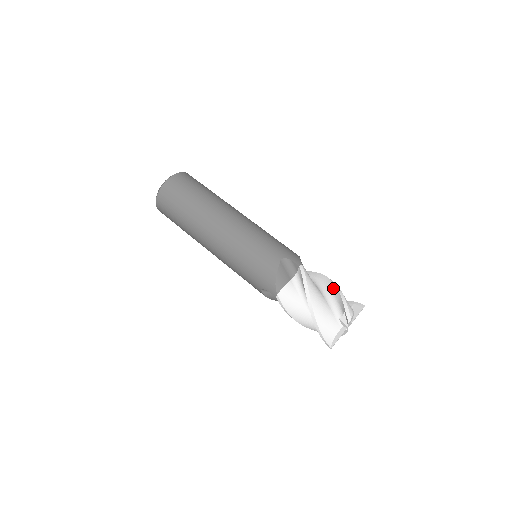
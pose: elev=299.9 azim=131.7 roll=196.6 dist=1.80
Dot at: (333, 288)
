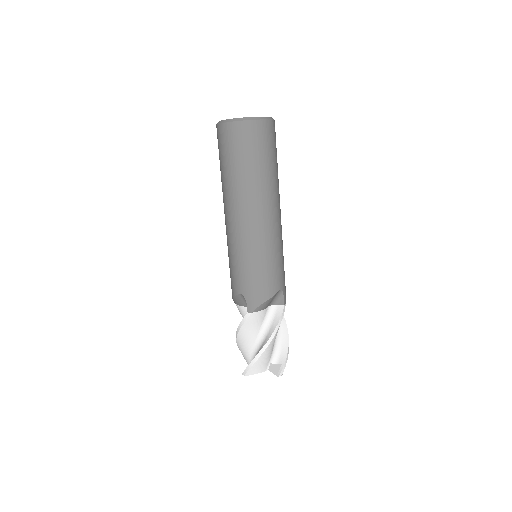
Dot at: (261, 347)
